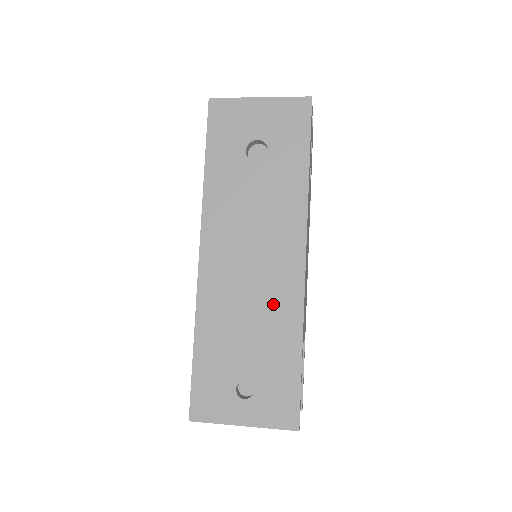
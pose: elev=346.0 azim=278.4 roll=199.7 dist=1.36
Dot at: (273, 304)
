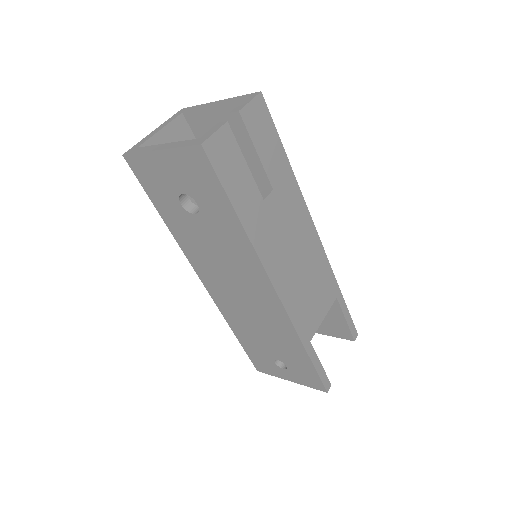
Dot at: (270, 321)
